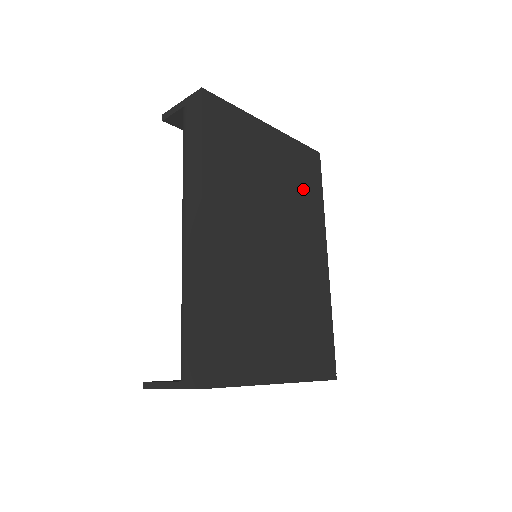
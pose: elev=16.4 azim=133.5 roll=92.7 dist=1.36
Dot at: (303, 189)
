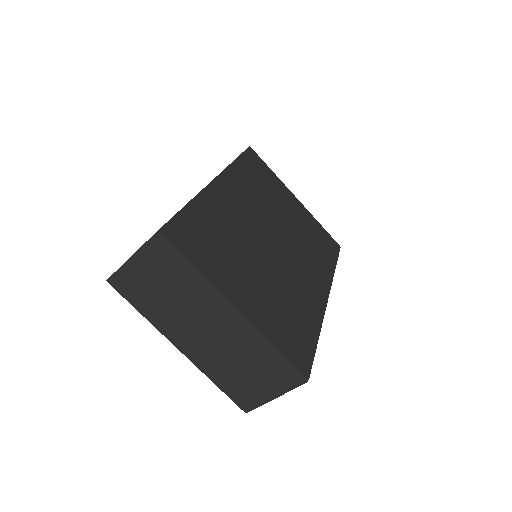
Dot at: (316, 246)
